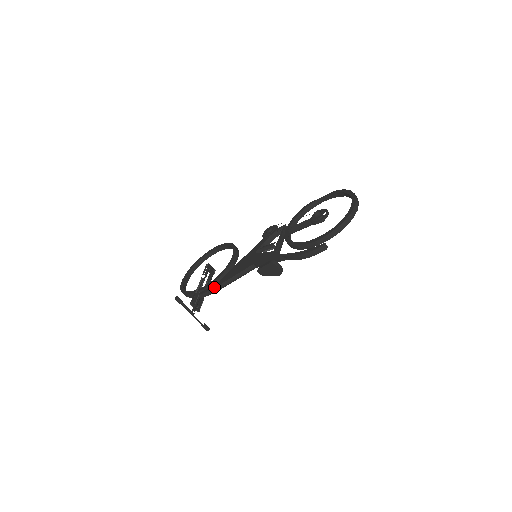
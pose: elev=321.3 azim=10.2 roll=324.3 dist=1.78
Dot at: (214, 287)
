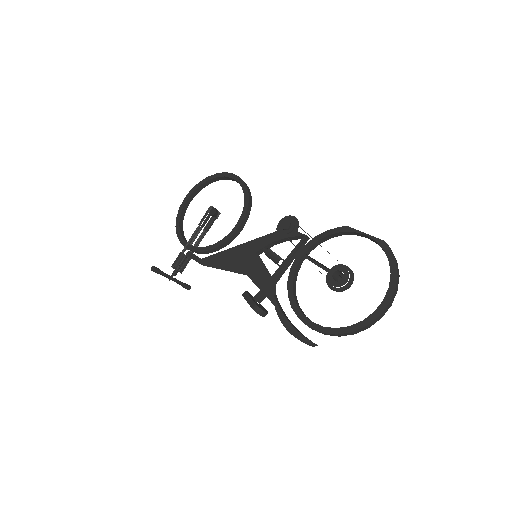
Dot at: (201, 262)
